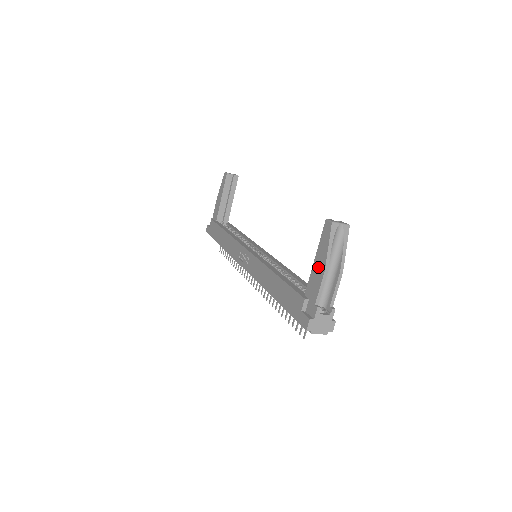
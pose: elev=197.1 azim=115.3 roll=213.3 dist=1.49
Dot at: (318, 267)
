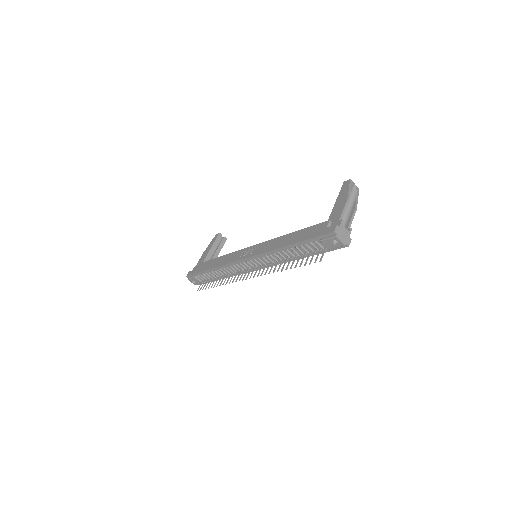
Dot at: (340, 203)
